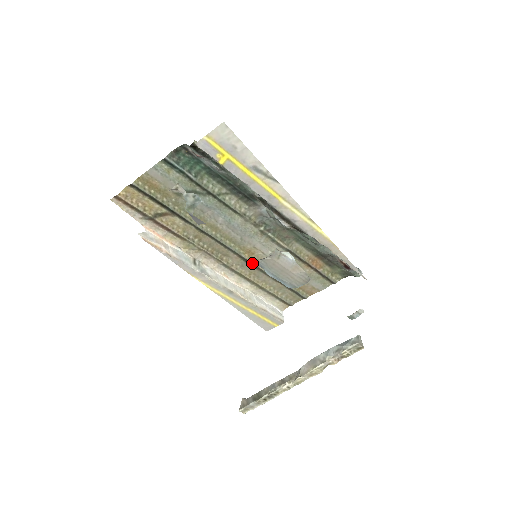
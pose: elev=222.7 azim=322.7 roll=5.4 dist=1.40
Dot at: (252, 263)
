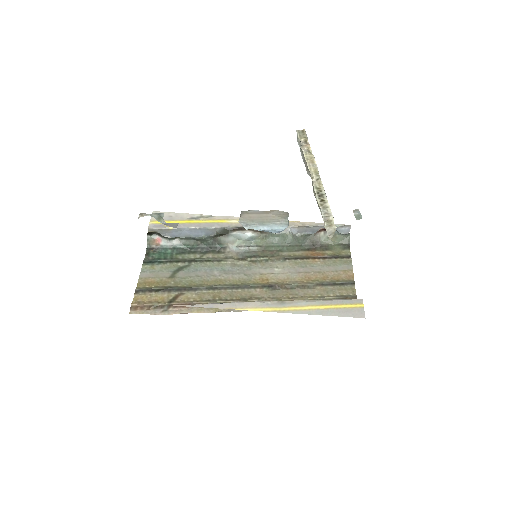
Dot at: (276, 286)
